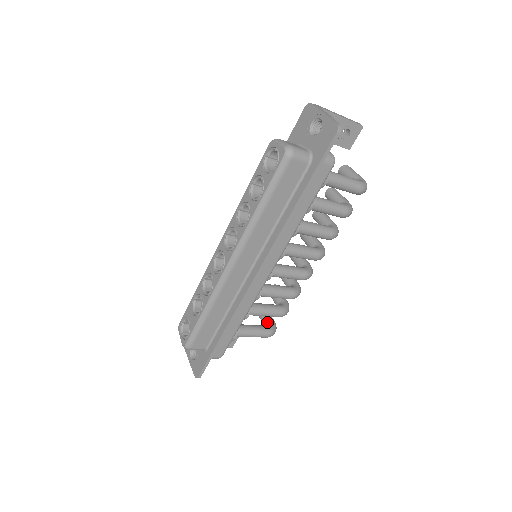
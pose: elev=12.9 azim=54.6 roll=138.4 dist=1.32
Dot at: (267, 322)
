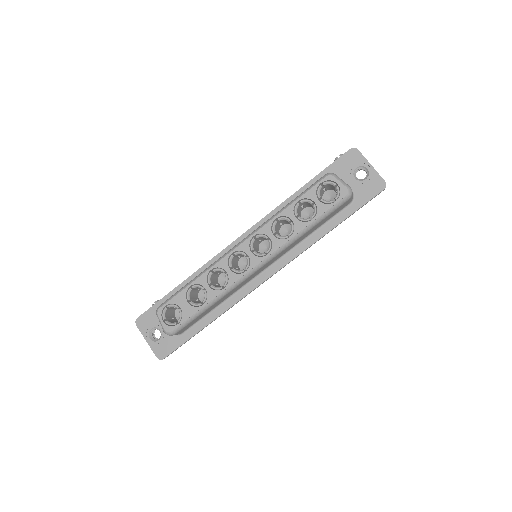
Dot at: occluded
